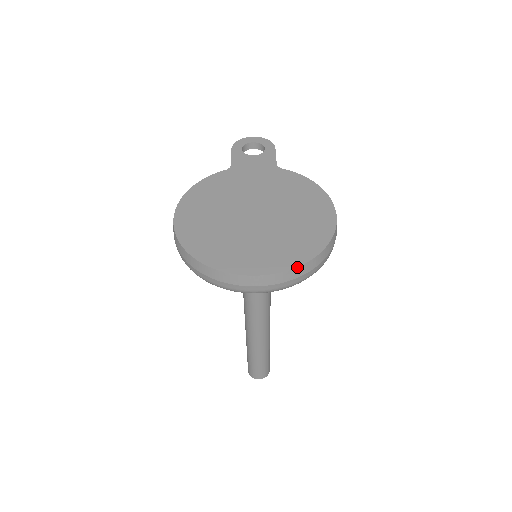
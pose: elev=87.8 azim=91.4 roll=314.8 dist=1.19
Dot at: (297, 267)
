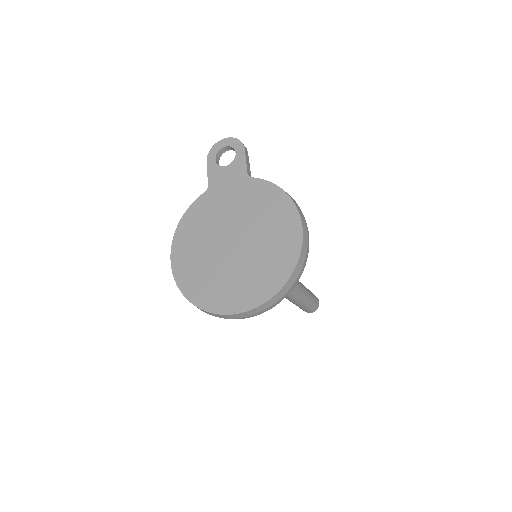
Dot at: (270, 299)
